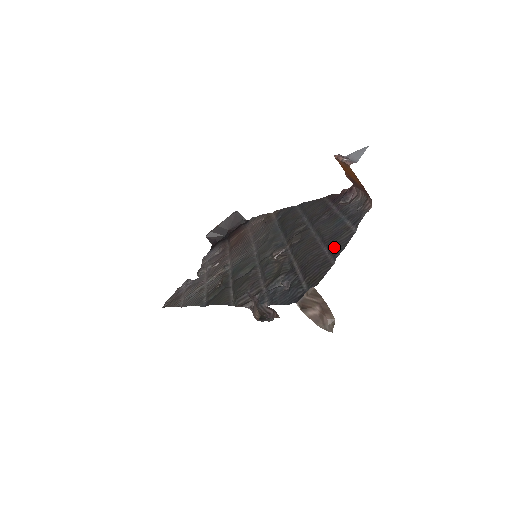
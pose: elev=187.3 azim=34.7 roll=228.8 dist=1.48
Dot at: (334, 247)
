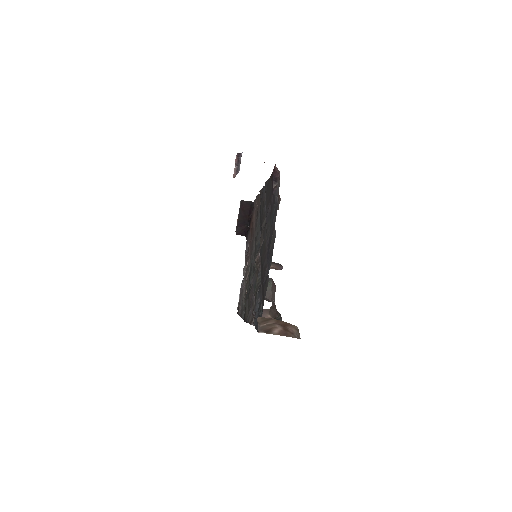
Dot at: (268, 258)
